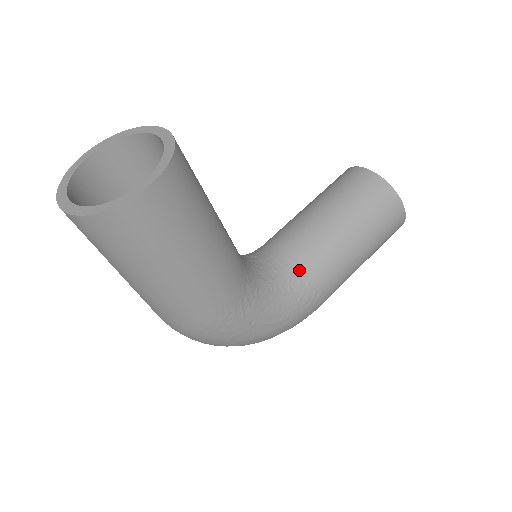
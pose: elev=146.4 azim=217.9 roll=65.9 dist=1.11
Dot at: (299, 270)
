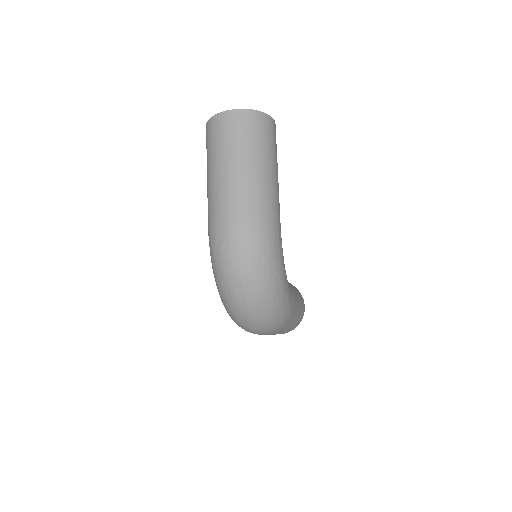
Dot at: occluded
